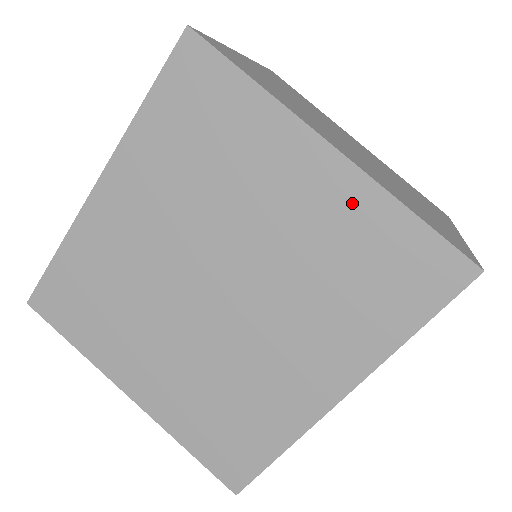
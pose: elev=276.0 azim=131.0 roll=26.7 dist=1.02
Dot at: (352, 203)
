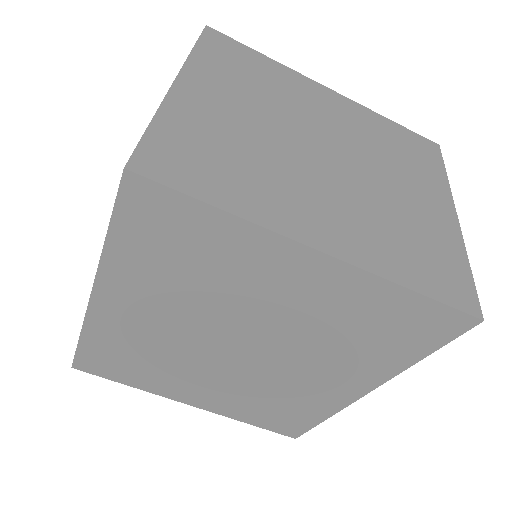
Dot at: (352, 289)
